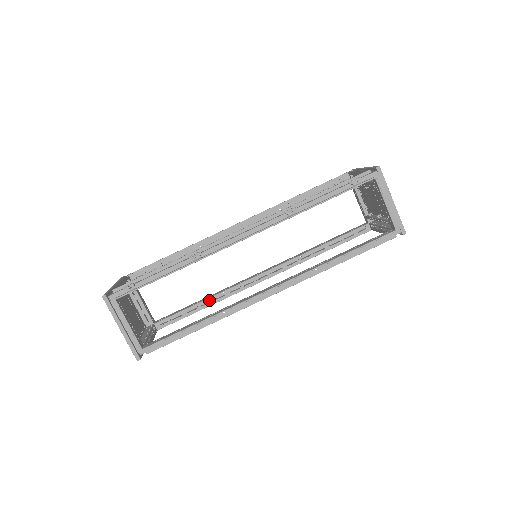
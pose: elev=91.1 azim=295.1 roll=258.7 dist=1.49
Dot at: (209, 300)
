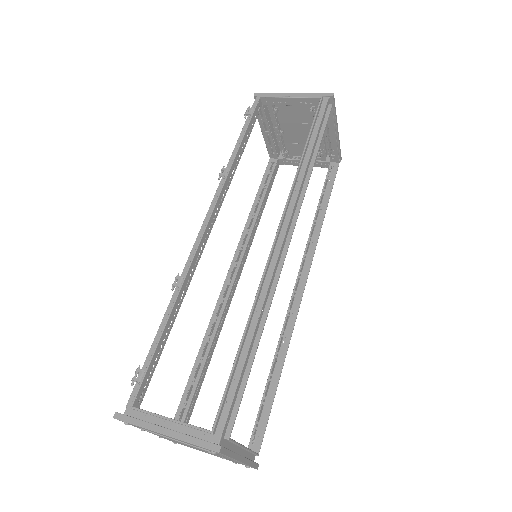
Dot at: (279, 363)
